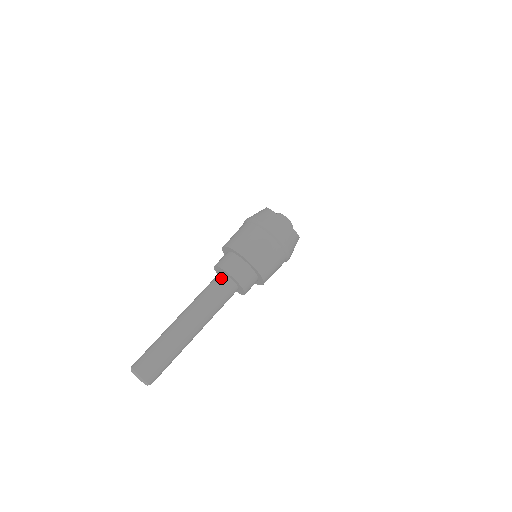
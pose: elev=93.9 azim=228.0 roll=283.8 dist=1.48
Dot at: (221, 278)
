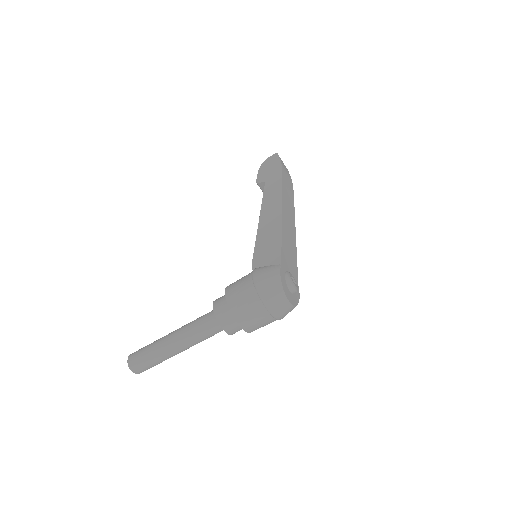
Dot at: (217, 325)
